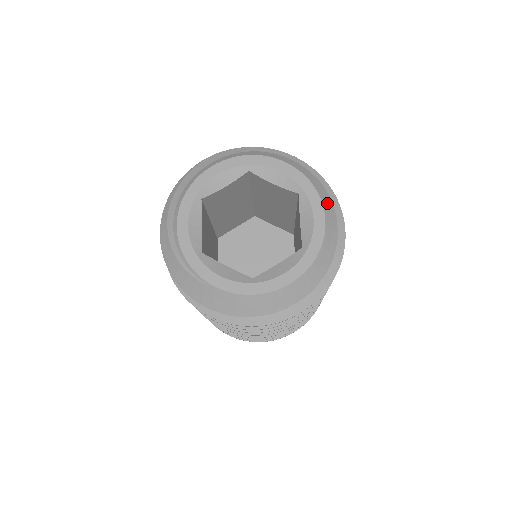
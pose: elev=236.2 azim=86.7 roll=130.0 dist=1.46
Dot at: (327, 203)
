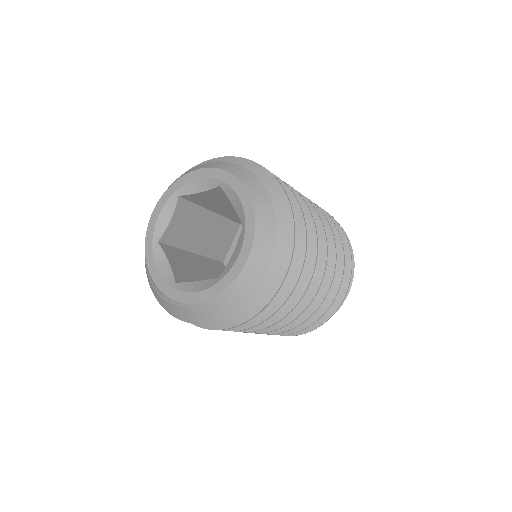
Dot at: (245, 176)
